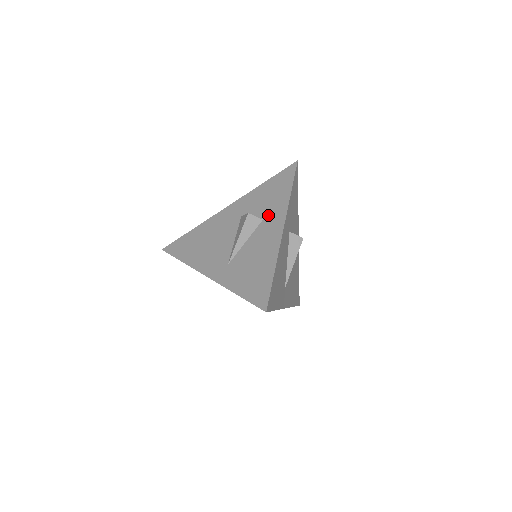
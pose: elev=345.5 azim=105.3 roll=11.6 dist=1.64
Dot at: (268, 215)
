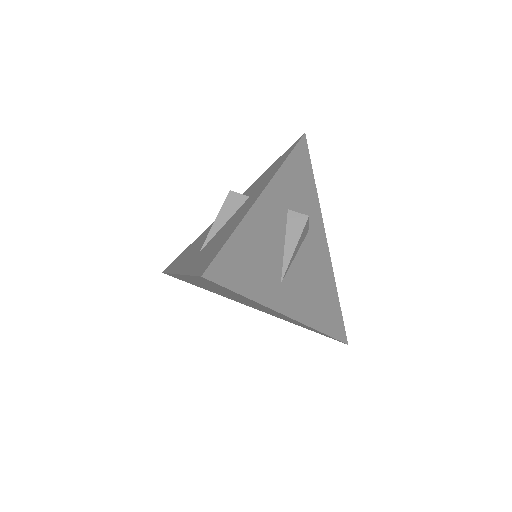
Dot at: (256, 190)
